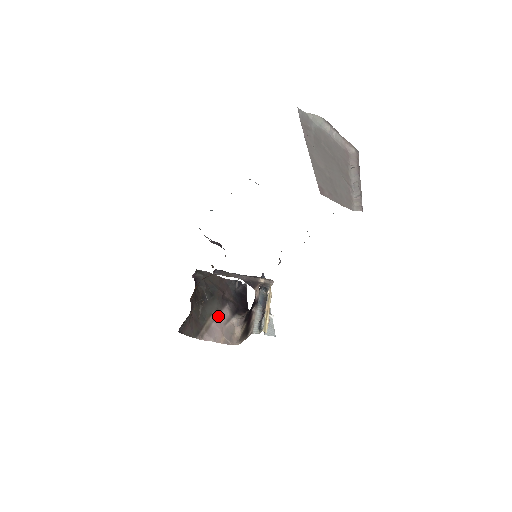
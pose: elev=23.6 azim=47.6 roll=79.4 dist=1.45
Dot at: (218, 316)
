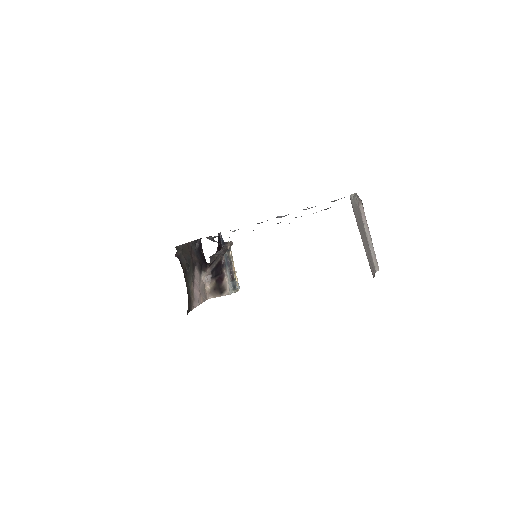
Dot at: (194, 280)
